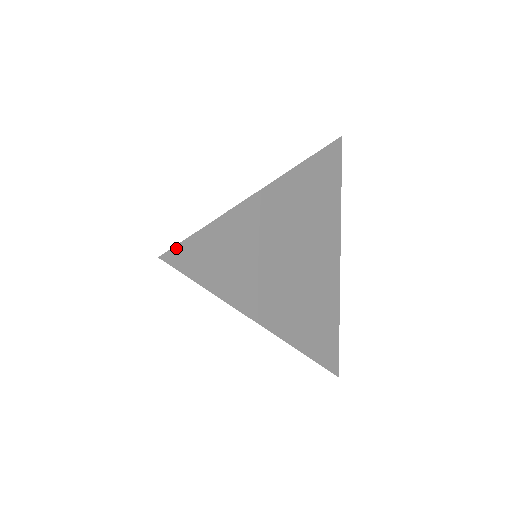
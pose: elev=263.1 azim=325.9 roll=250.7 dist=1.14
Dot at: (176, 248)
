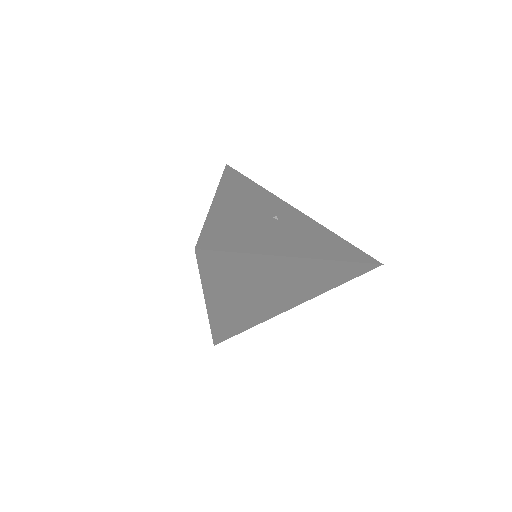
Dot at: (210, 251)
